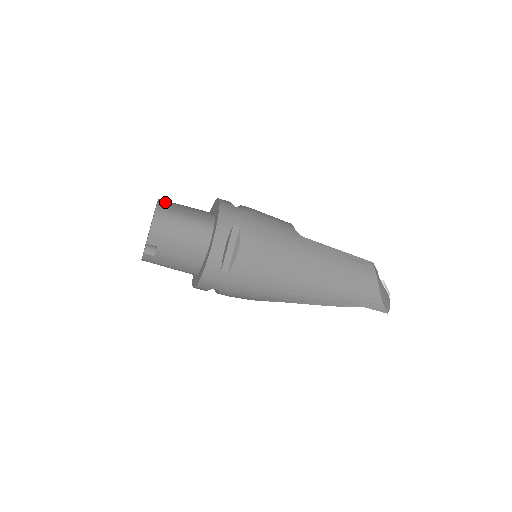
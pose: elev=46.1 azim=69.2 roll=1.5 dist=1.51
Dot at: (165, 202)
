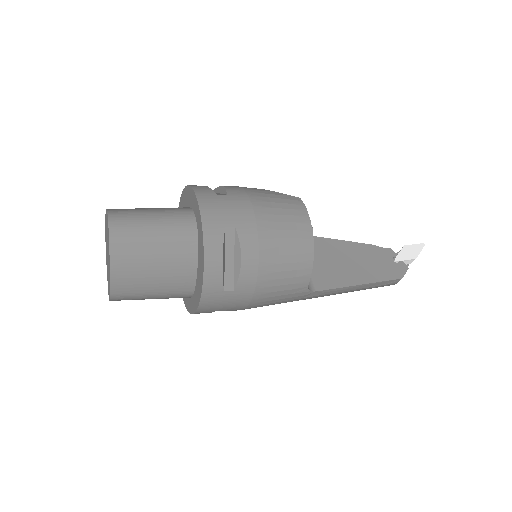
Dot at: (121, 277)
